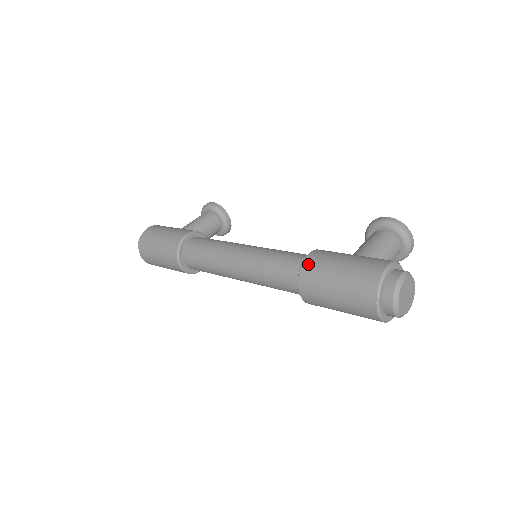
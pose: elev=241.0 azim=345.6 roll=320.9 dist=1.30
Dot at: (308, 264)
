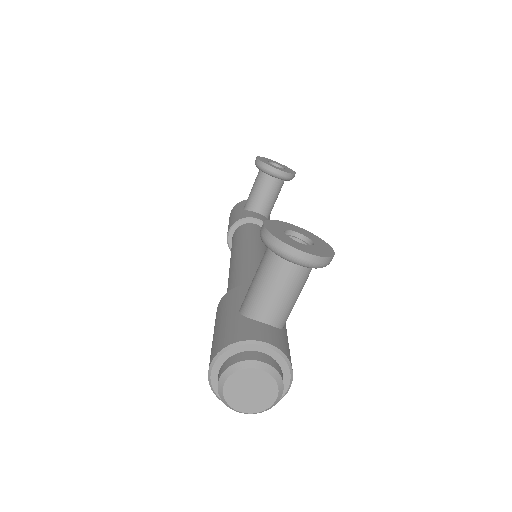
Dot at: occluded
